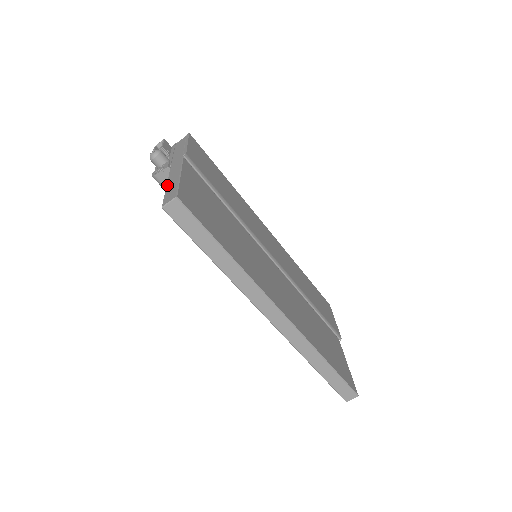
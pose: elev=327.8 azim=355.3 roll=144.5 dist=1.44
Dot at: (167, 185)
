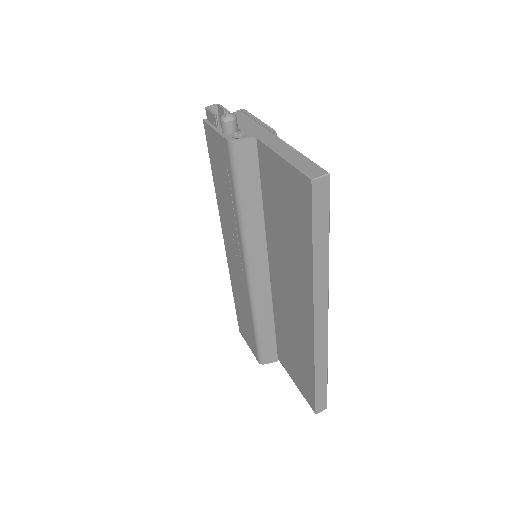
Dot at: (286, 157)
